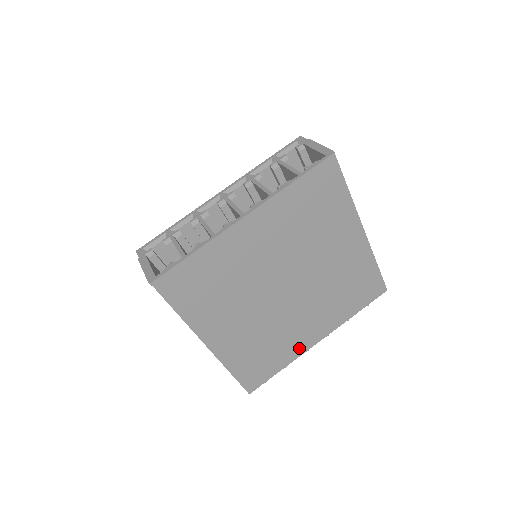
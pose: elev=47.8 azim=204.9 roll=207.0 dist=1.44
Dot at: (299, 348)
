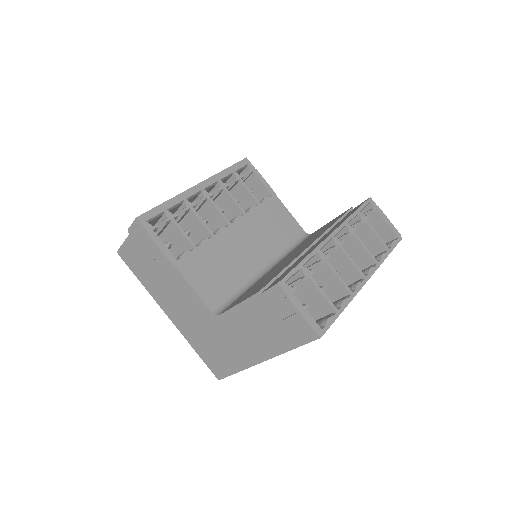
Dot at: occluded
